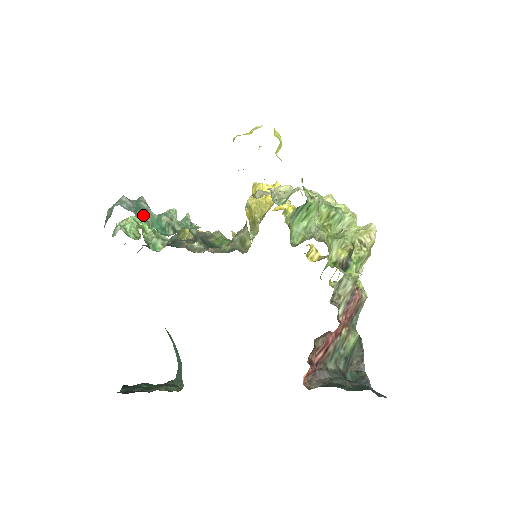
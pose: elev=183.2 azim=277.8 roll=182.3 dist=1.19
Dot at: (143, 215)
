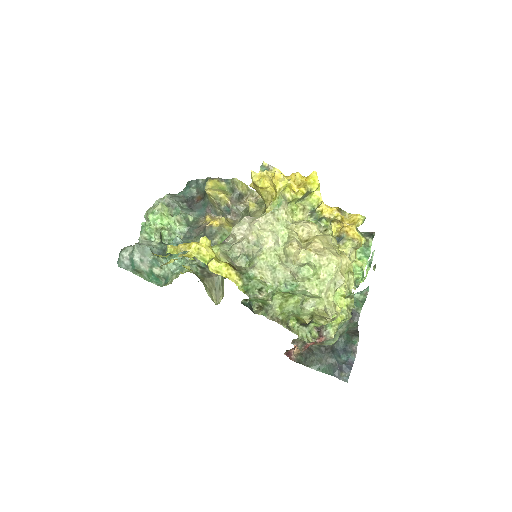
Dot at: (139, 271)
